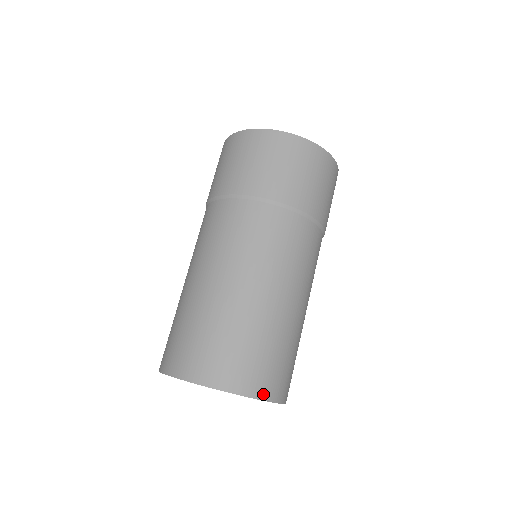
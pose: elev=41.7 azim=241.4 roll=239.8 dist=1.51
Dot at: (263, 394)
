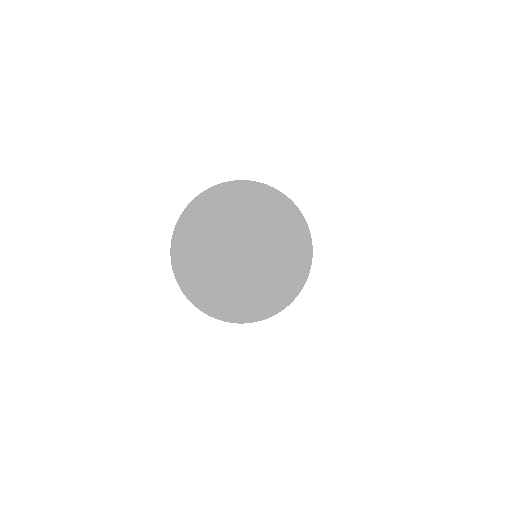
Dot at: (222, 185)
